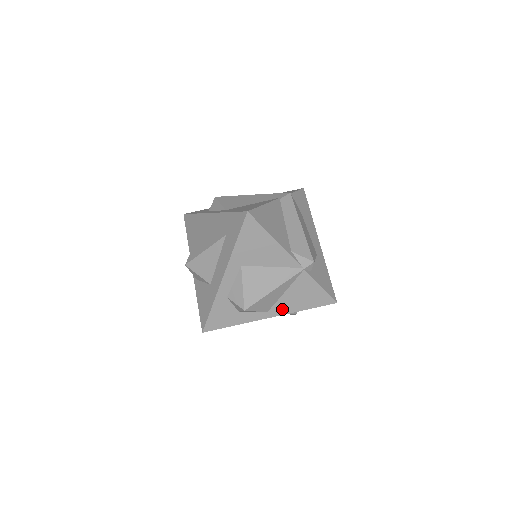
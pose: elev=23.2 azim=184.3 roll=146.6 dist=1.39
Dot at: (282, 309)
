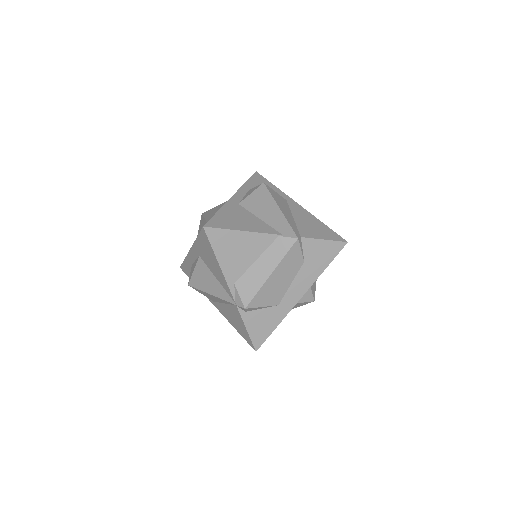
Dot at: (222, 311)
